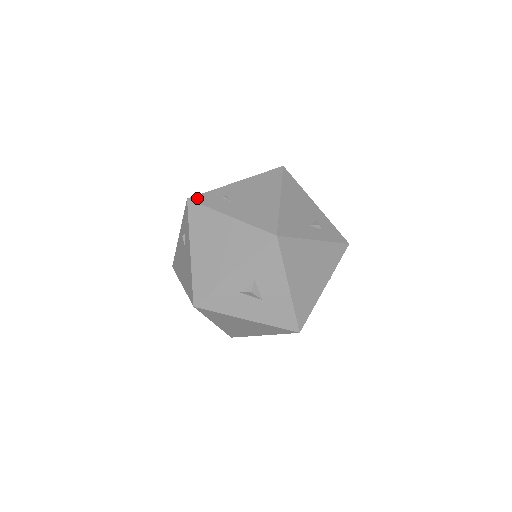
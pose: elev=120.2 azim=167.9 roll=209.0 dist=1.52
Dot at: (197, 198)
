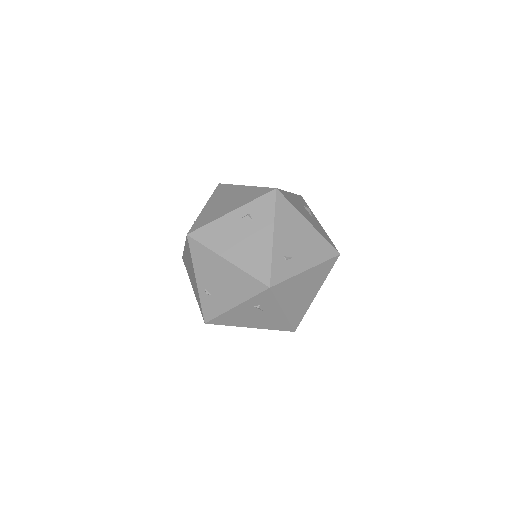
Dot at: (275, 280)
